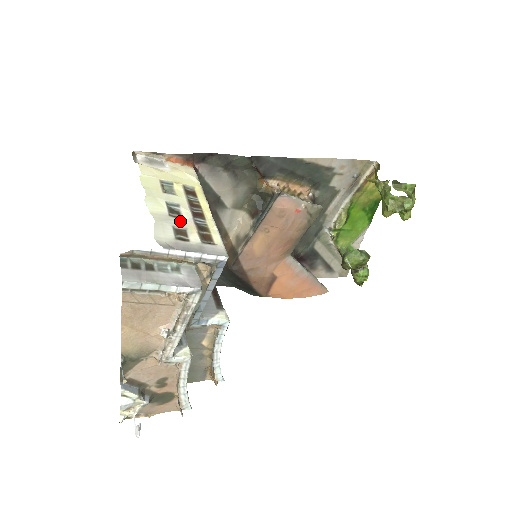
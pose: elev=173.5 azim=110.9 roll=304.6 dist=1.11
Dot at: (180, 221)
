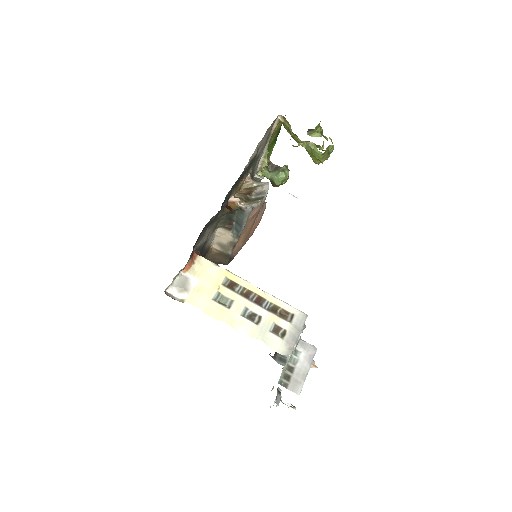
Dot at: (265, 321)
